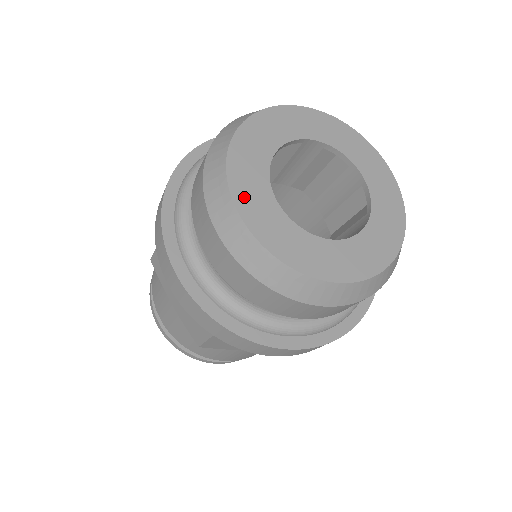
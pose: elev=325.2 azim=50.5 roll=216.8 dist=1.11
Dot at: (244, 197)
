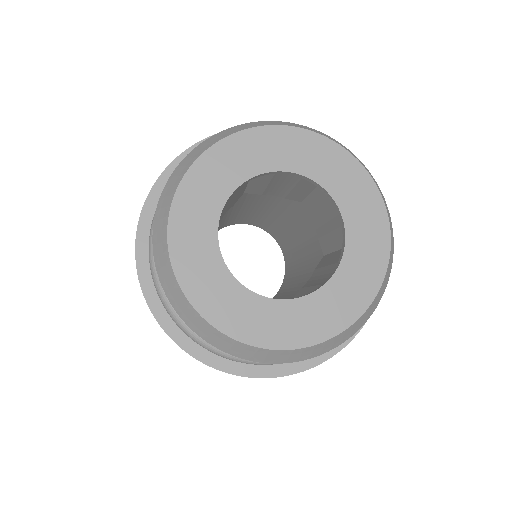
Dot at: (249, 330)
